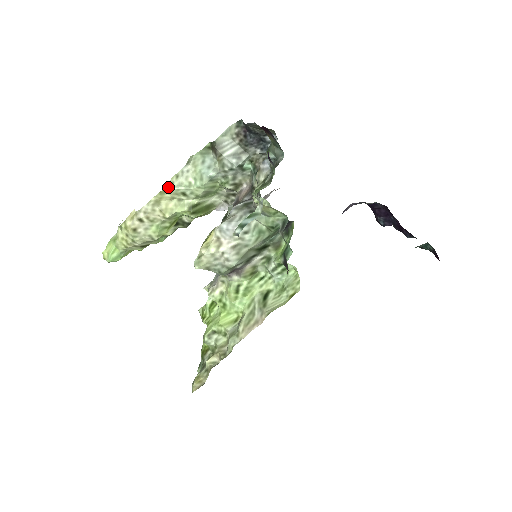
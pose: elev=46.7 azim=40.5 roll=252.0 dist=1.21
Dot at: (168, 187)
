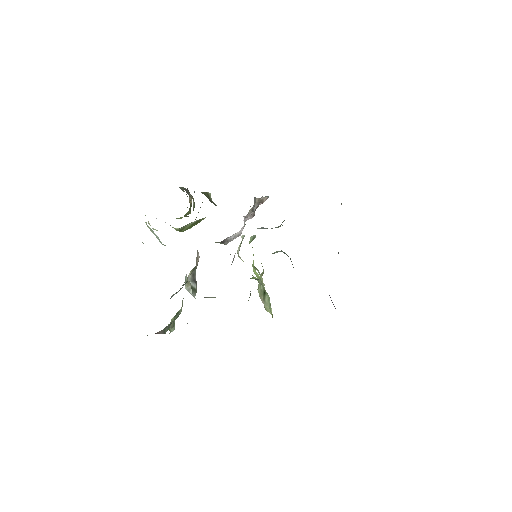
Dot at: occluded
